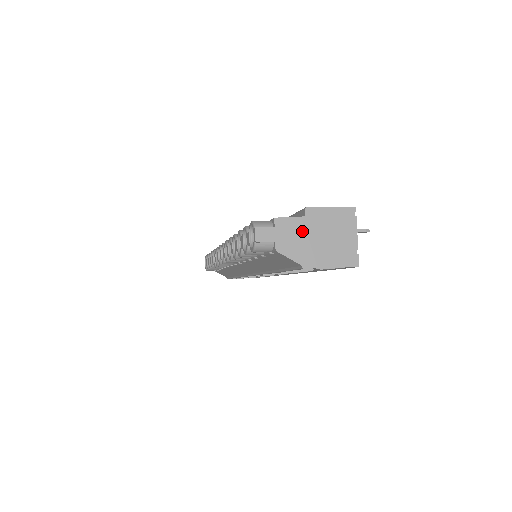
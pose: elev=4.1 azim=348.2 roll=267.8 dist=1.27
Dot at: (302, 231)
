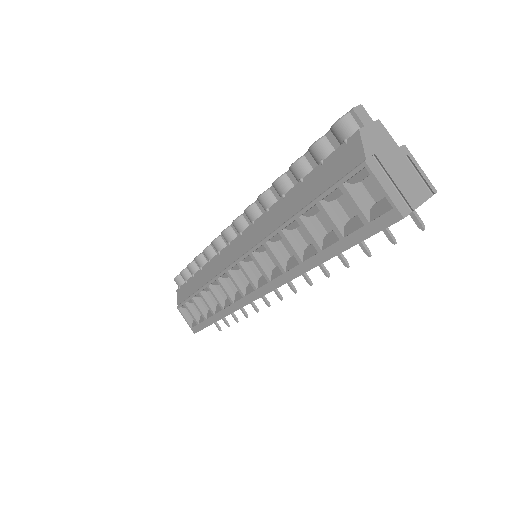
Dot at: (388, 148)
